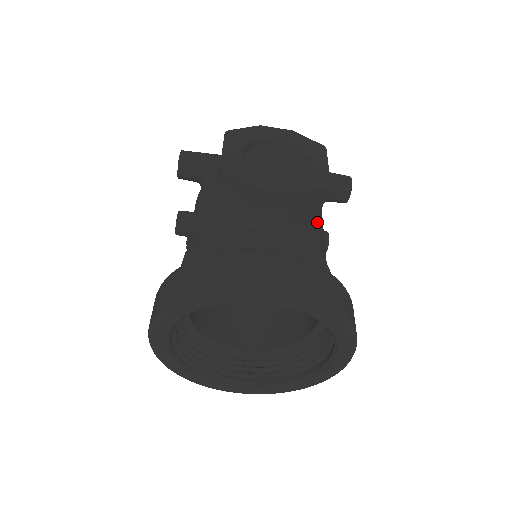
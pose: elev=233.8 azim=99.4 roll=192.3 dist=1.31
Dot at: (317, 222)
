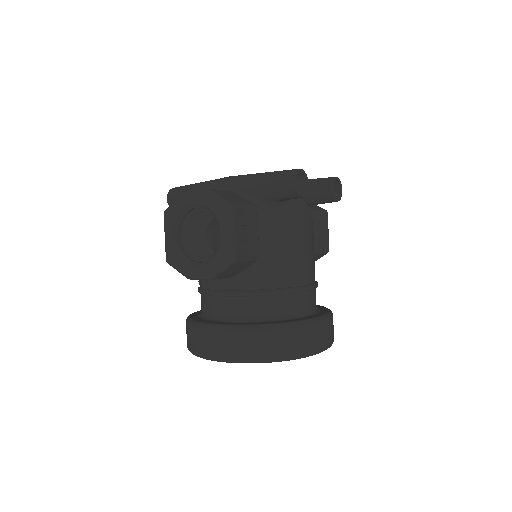
Dot at: (271, 245)
